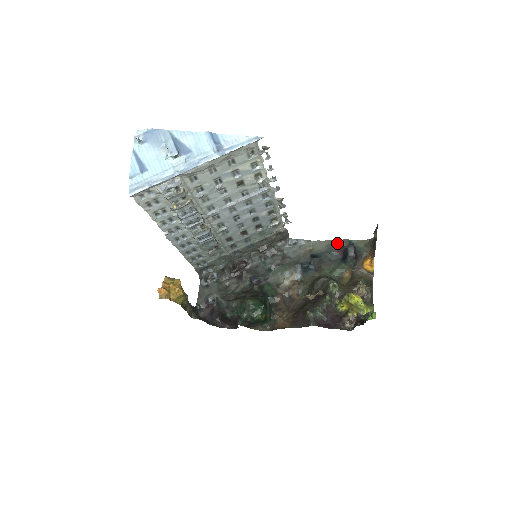
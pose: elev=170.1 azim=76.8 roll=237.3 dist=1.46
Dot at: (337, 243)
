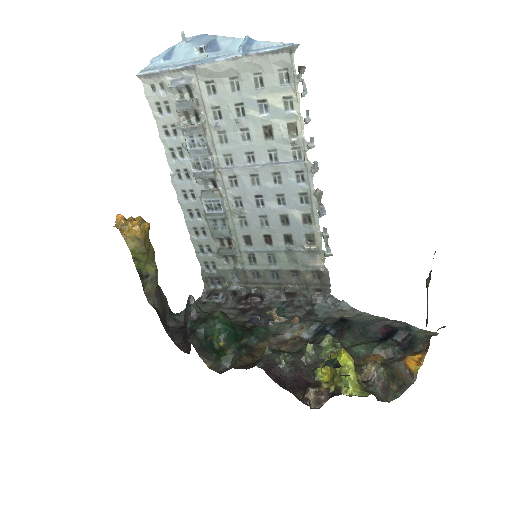
Dot at: (388, 320)
